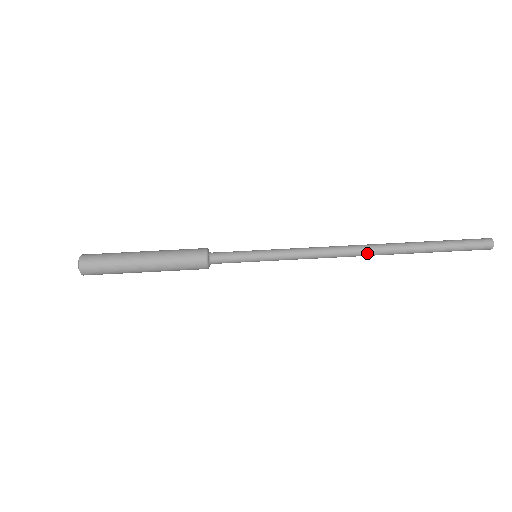
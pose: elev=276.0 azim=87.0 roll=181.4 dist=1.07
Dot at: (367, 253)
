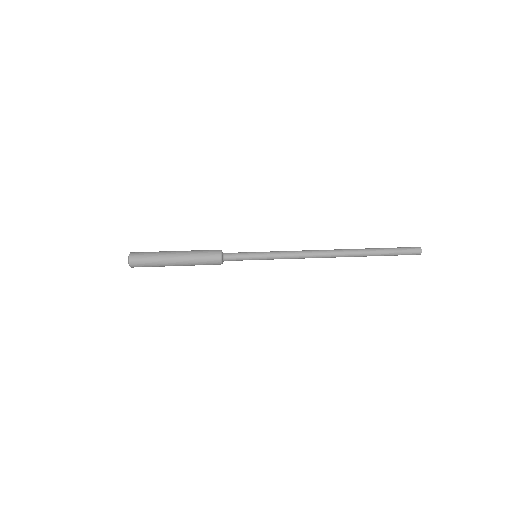
Dot at: (333, 250)
